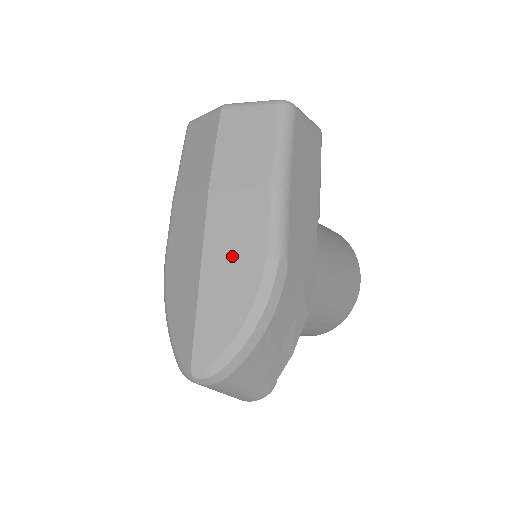
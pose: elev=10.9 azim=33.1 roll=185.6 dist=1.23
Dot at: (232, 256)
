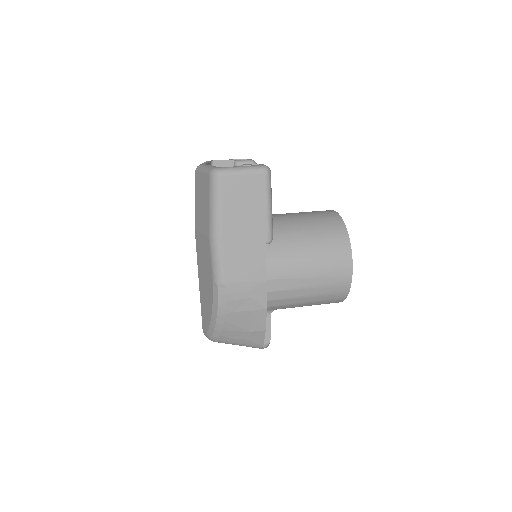
Dot at: (204, 276)
